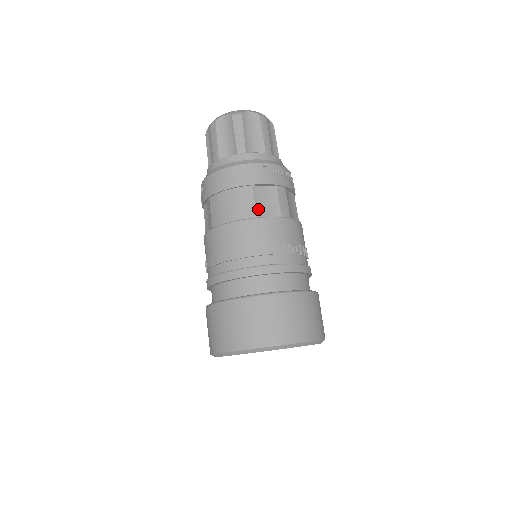
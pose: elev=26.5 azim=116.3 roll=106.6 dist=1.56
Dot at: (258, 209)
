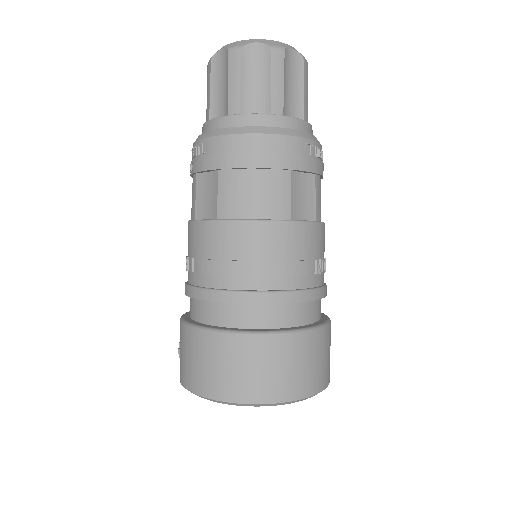
Dot at: (293, 207)
